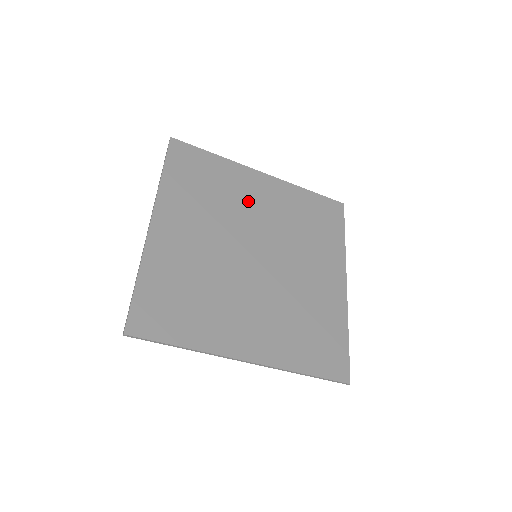
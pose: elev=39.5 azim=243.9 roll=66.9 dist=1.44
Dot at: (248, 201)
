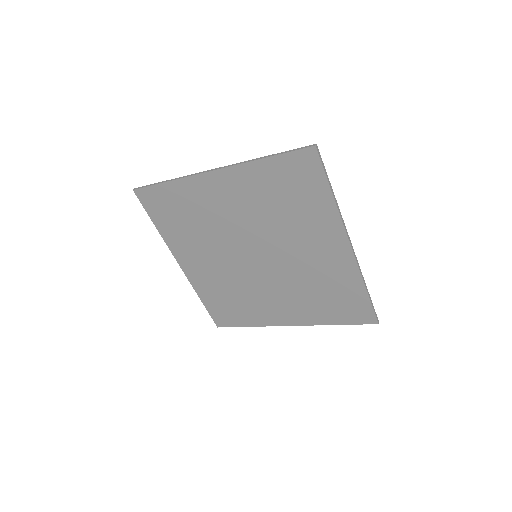
Dot at: (220, 212)
